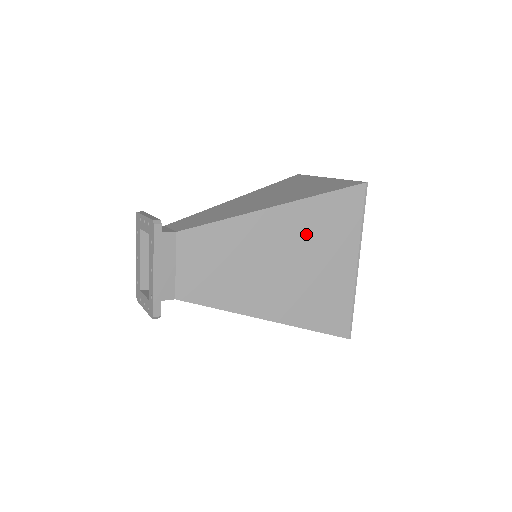
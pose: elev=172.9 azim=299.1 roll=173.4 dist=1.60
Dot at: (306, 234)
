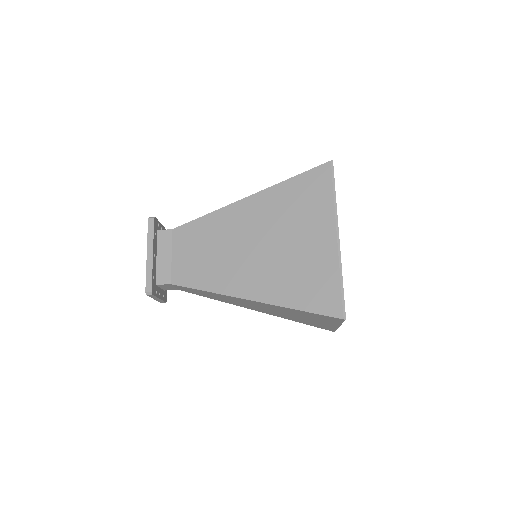
Dot at: (278, 215)
